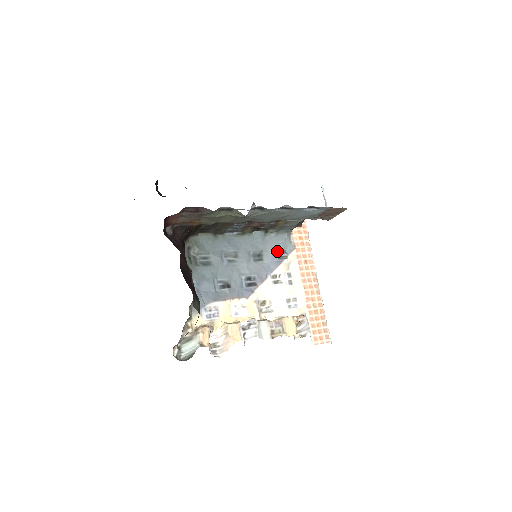
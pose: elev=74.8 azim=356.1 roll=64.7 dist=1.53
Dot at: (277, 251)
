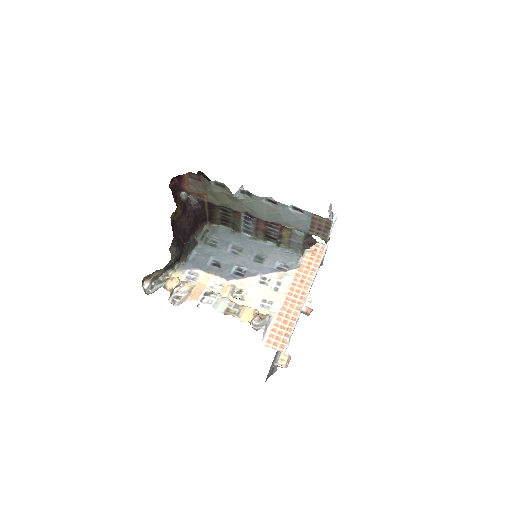
Dot at: (280, 263)
